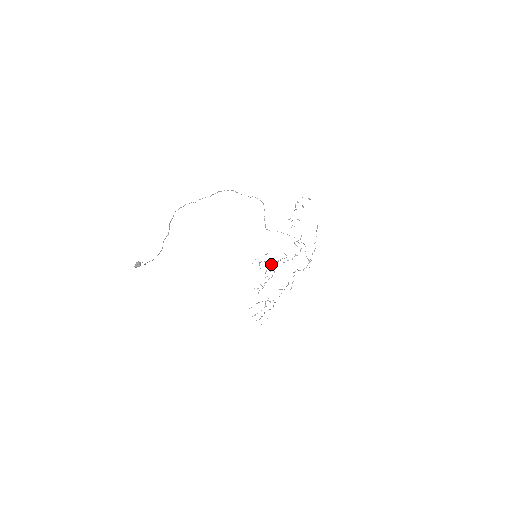
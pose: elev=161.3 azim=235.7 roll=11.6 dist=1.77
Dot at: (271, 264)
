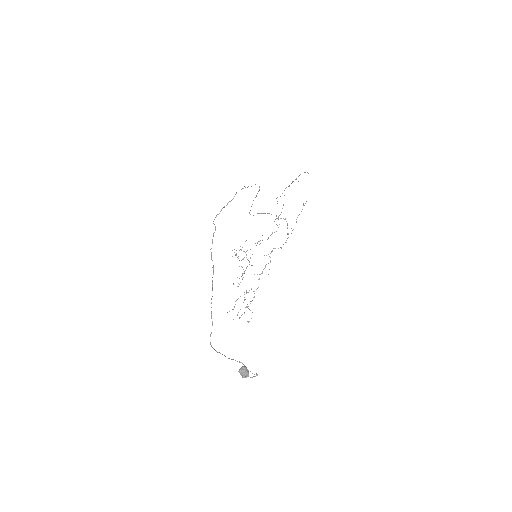
Dot at: occluded
